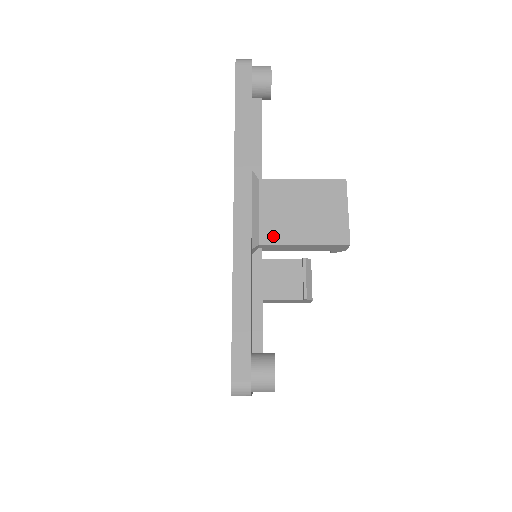
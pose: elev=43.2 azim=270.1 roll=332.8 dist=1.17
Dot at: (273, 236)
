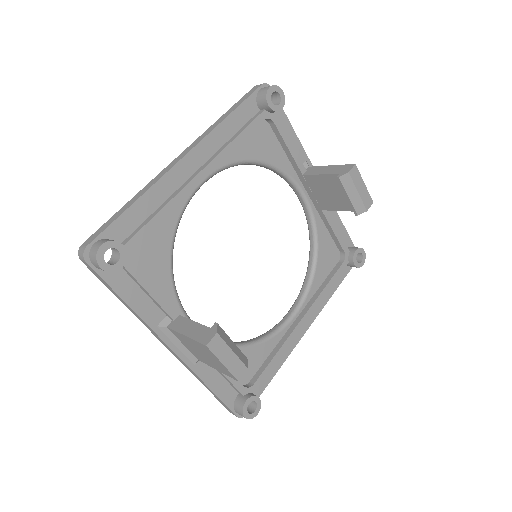
Dot at: (200, 359)
